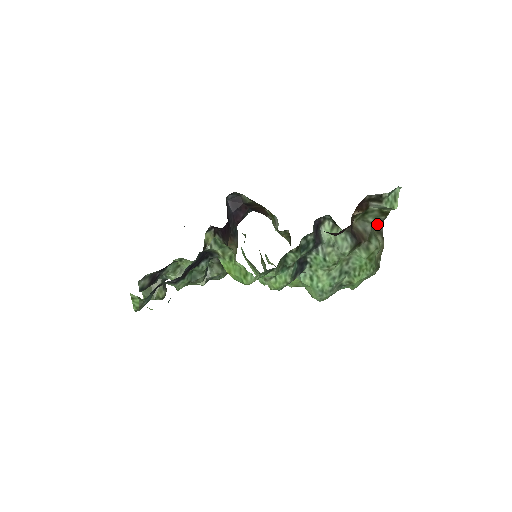
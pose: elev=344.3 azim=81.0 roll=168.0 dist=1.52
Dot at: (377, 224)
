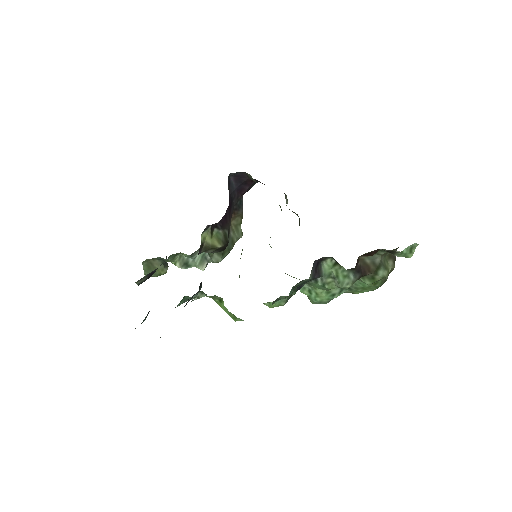
Dot at: occluded
